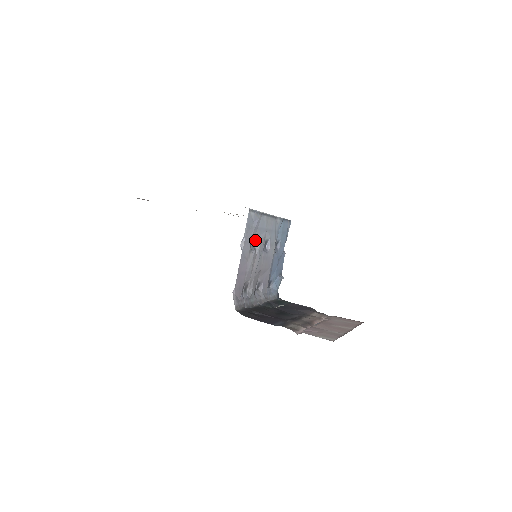
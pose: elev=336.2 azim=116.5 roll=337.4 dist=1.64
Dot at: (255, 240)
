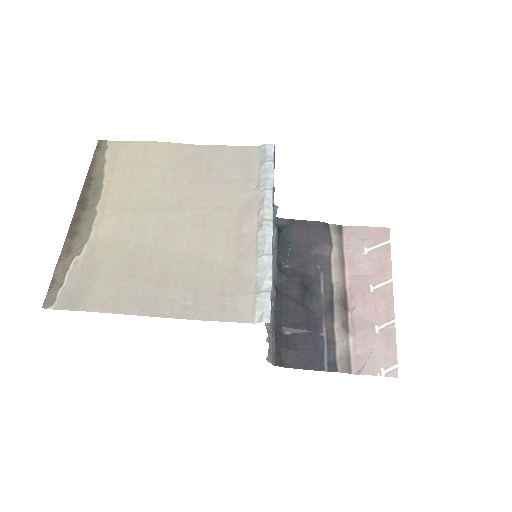
Dot at: occluded
